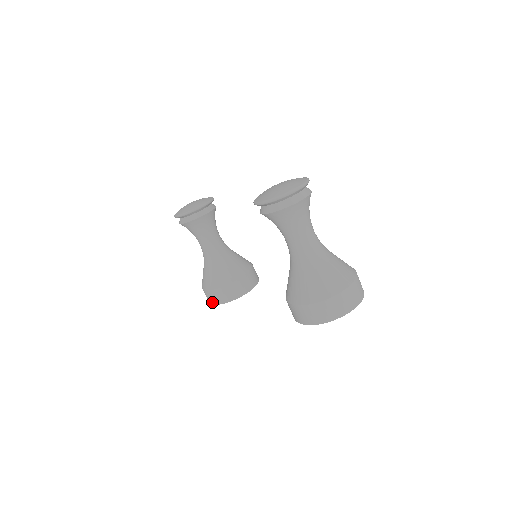
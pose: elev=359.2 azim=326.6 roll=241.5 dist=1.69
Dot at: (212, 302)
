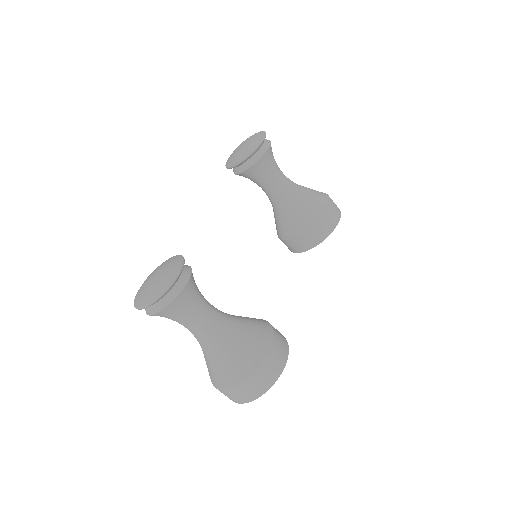
Dot at: occluded
